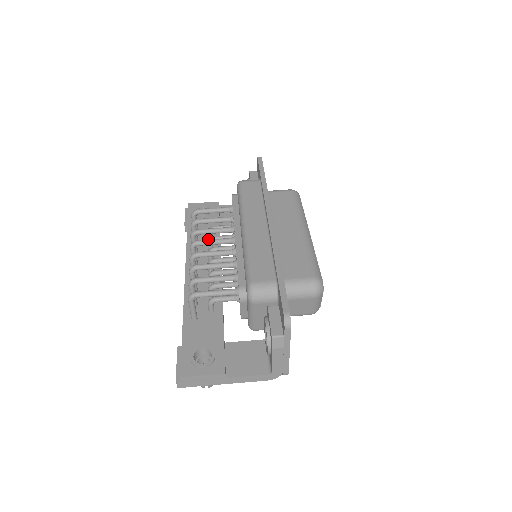
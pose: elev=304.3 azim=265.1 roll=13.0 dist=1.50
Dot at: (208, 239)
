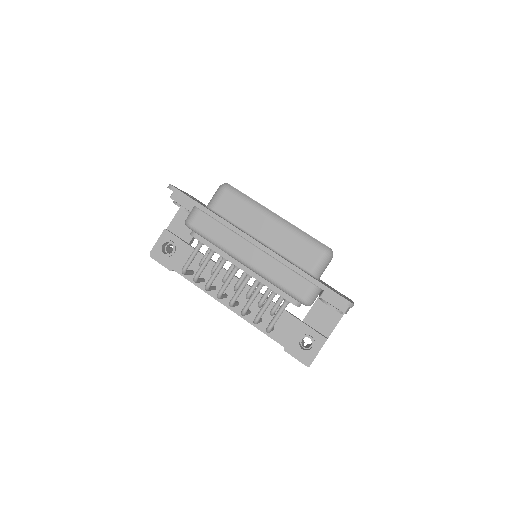
Dot at: (224, 284)
